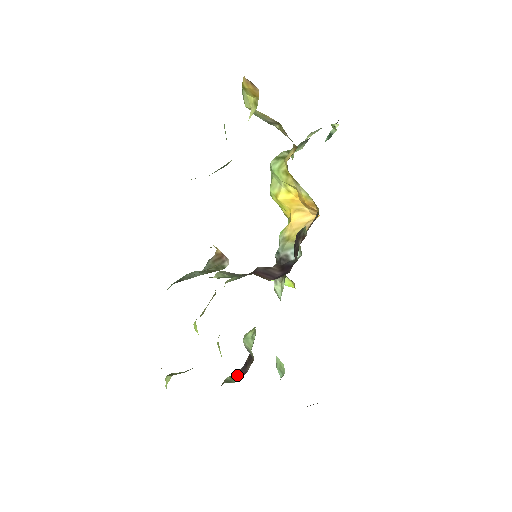
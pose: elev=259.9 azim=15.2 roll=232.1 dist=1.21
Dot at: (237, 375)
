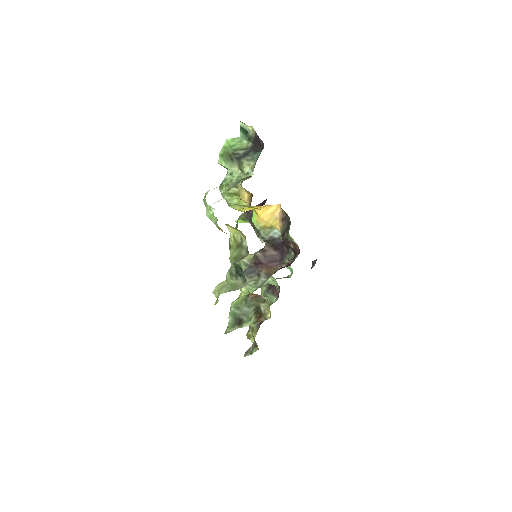
Dot at: (272, 295)
